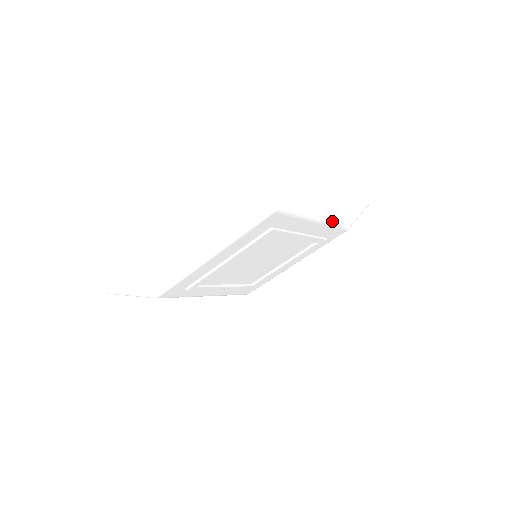
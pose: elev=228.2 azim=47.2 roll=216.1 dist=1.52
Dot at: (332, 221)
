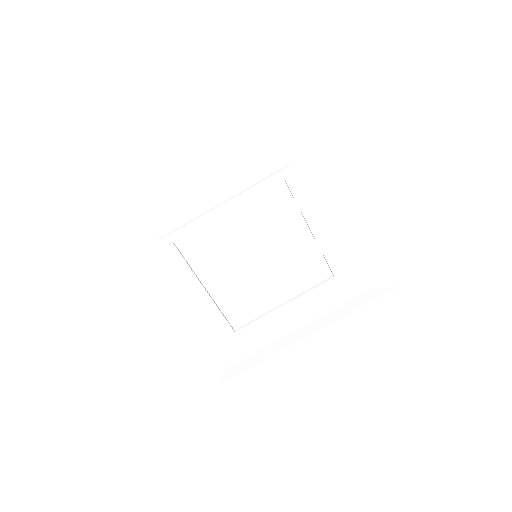
Dot at: (356, 239)
